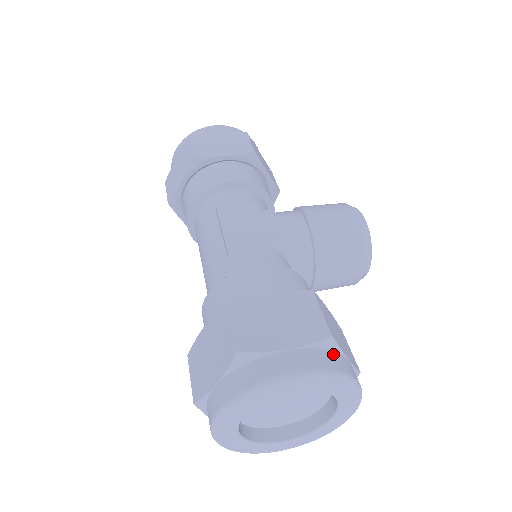
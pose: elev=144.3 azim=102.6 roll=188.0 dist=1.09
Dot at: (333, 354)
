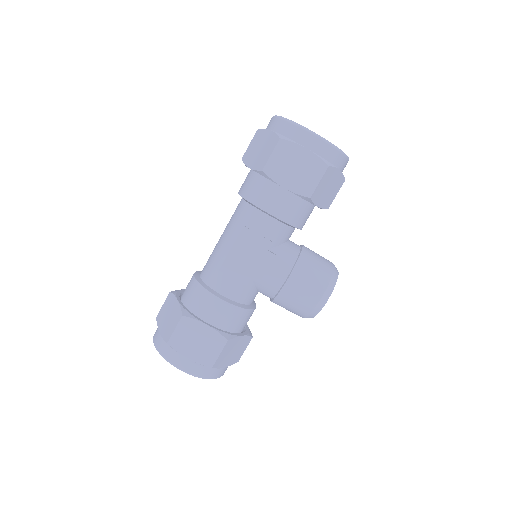
Dot at: (210, 369)
